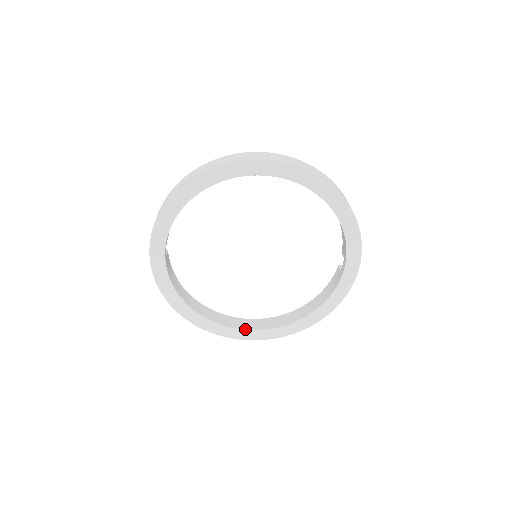
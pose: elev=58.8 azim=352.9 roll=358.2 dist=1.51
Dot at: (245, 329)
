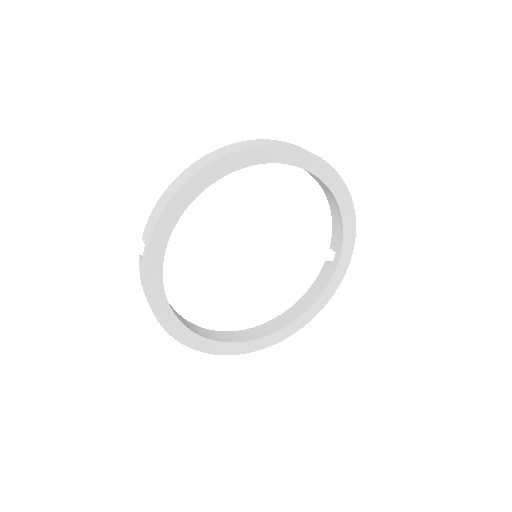
Dot at: (237, 342)
